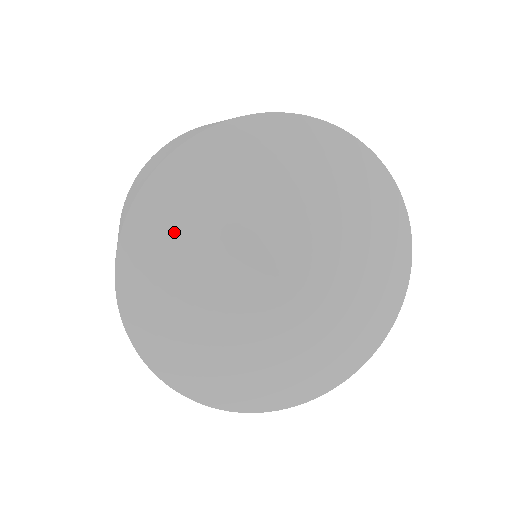
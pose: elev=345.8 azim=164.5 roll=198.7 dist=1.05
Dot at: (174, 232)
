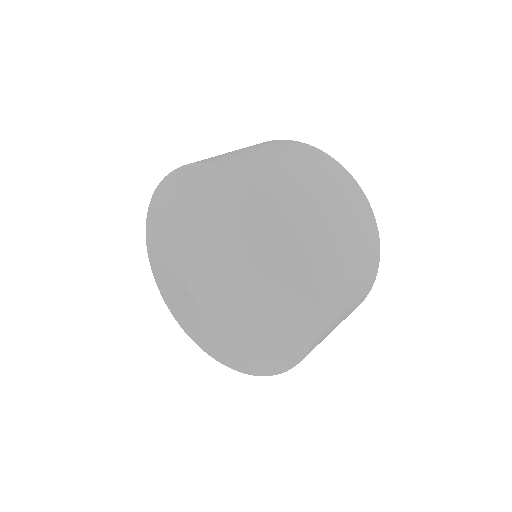
Dot at: (156, 251)
